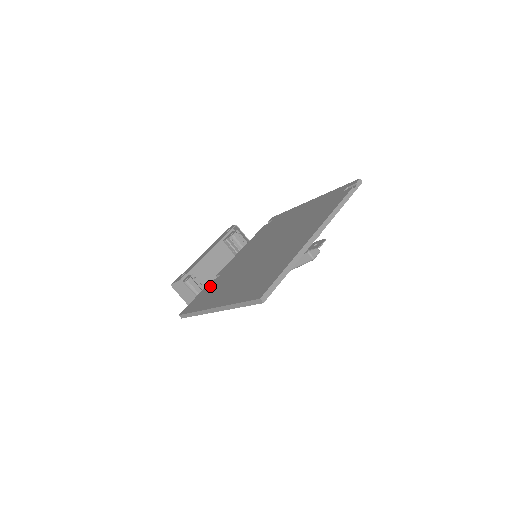
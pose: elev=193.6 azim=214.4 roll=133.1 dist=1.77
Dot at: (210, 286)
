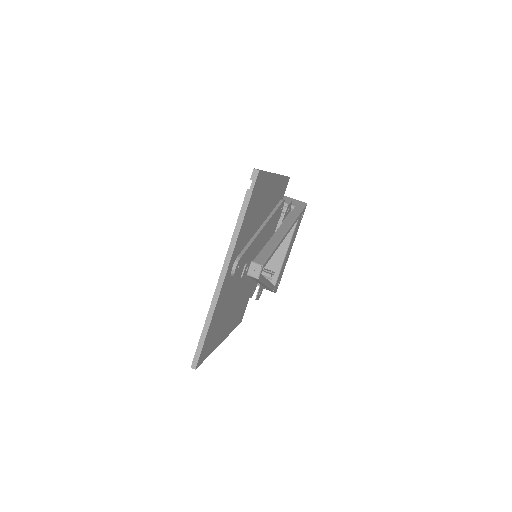
Dot at: occluded
